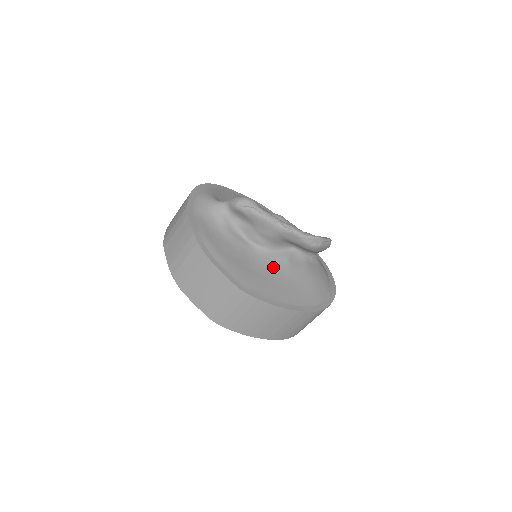
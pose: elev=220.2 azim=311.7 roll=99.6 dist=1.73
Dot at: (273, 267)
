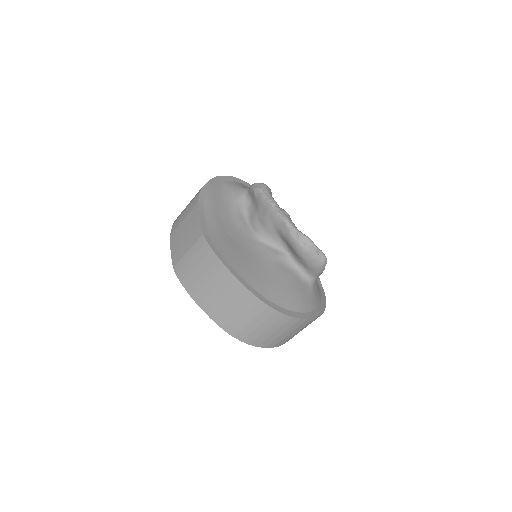
Dot at: (254, 251)
